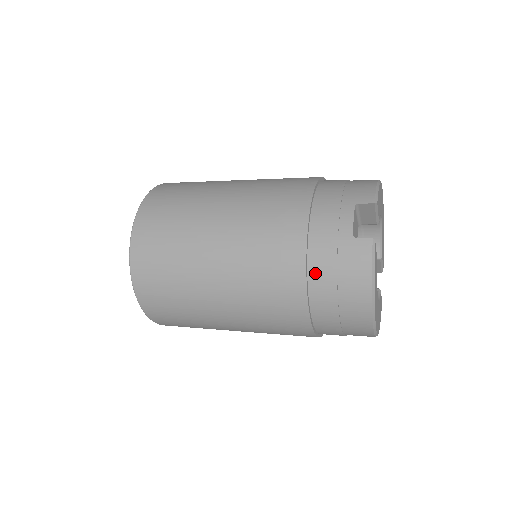
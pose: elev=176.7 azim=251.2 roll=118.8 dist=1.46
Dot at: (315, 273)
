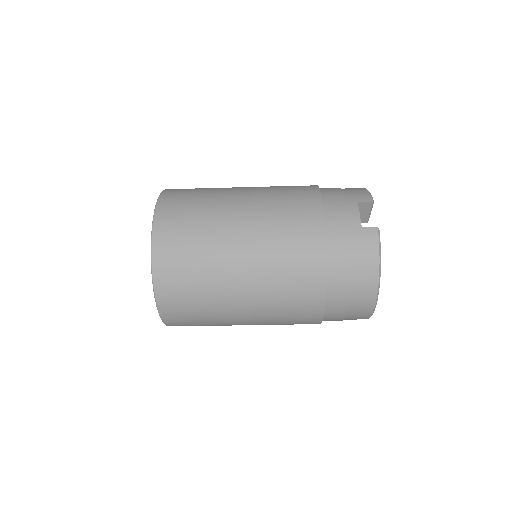
Dot at: (332, 257)
